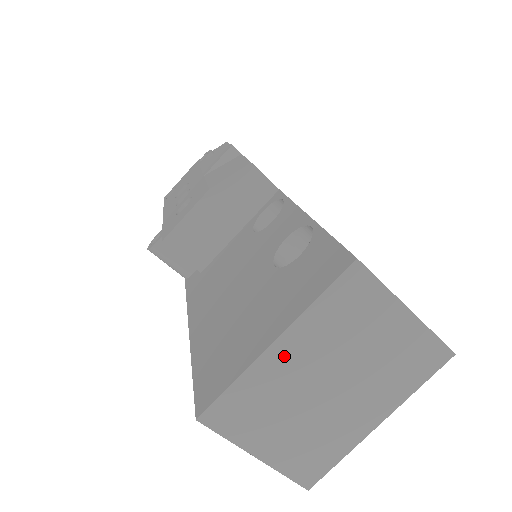
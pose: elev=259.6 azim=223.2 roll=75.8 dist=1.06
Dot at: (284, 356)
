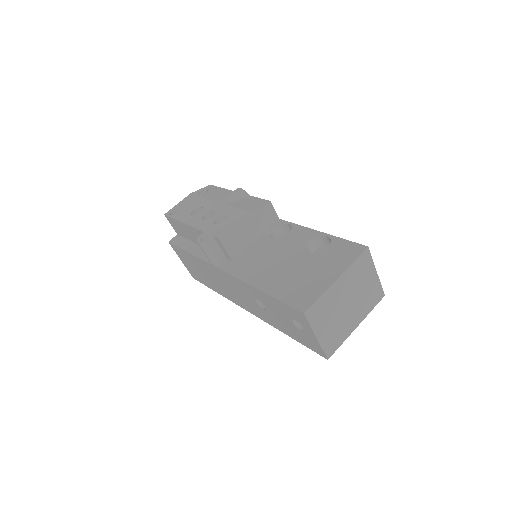
Dot at: (338, 286)
